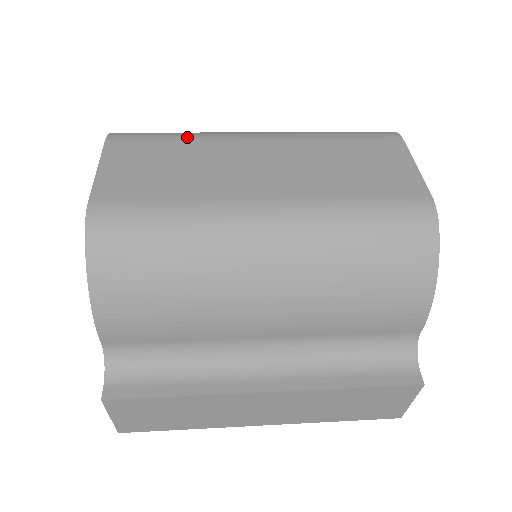
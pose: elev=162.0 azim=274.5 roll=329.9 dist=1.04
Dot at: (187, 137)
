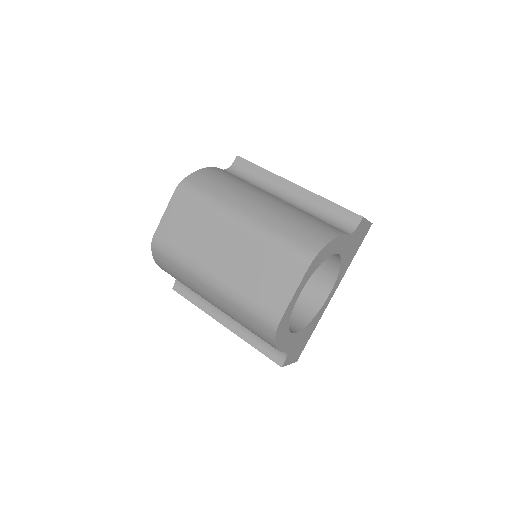
Dot at: (207, 207)
